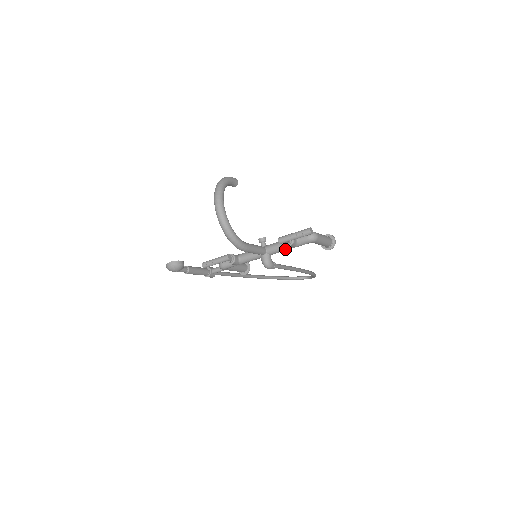
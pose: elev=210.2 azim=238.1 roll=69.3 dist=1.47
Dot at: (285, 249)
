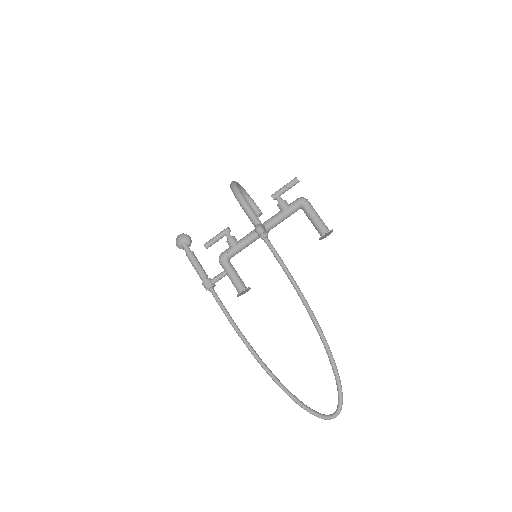
Dot at: (278, 215)
